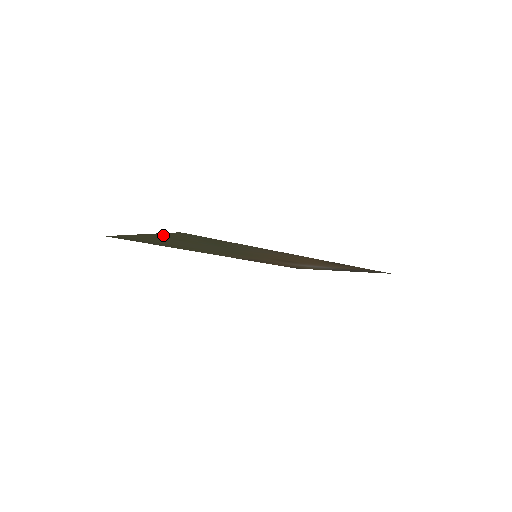
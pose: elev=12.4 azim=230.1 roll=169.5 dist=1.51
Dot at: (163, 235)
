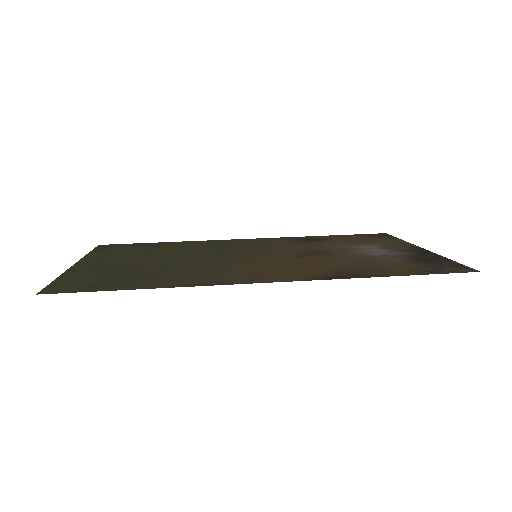
Dot at: (73, 274)
